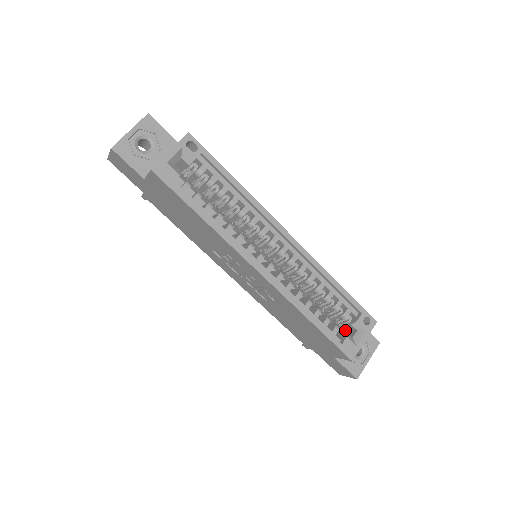
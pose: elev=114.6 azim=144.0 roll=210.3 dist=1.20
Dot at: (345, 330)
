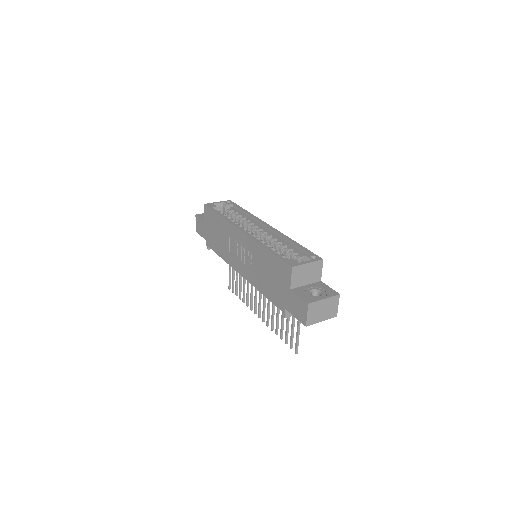
Dot at: occluded
